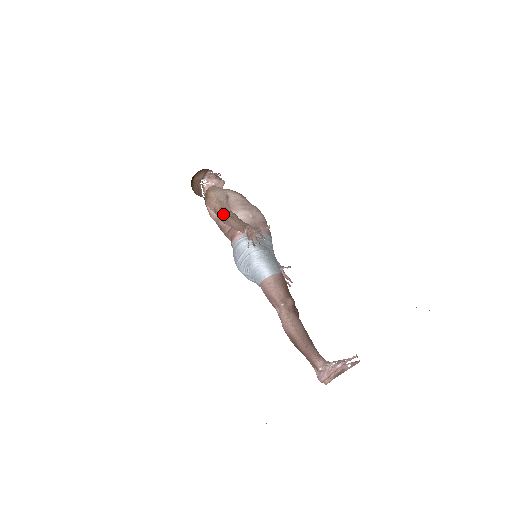
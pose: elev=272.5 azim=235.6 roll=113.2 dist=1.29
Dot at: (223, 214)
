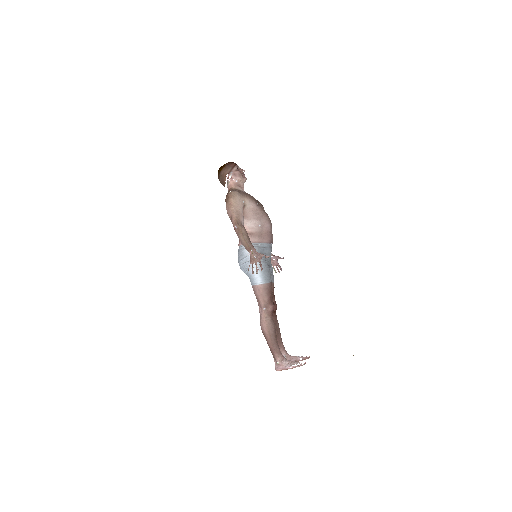
Dot at: (237, 226)
